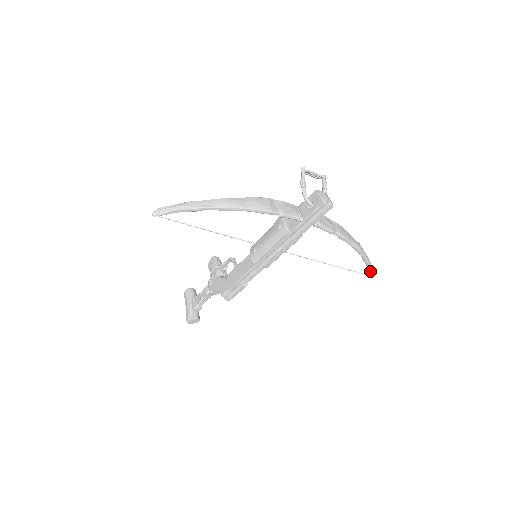
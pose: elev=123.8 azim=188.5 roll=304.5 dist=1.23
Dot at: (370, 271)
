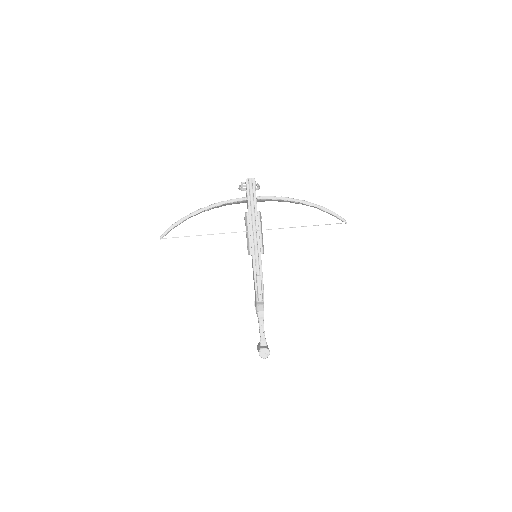
Dot at: (339, 218)
